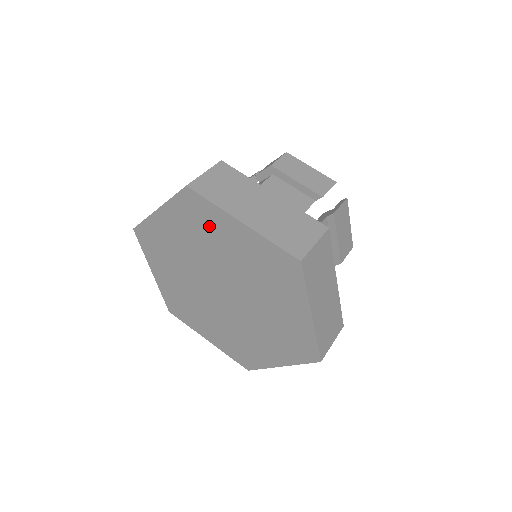
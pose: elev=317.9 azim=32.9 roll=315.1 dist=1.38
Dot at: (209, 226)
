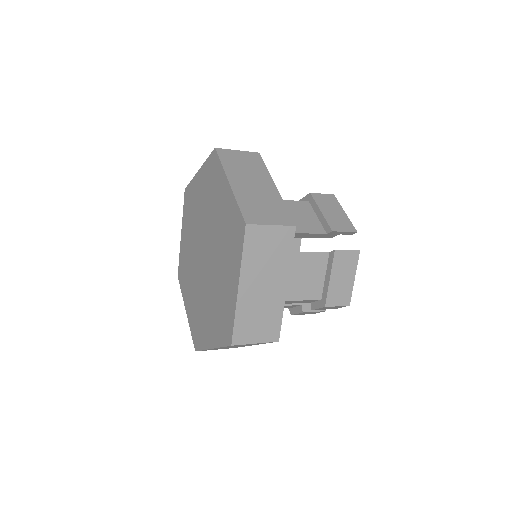
Dot at: (215, 186)
